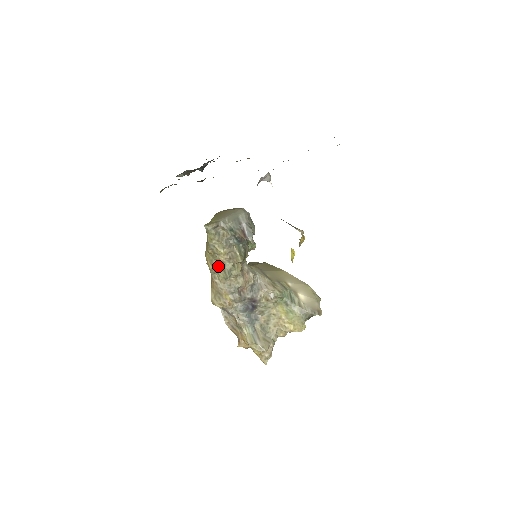
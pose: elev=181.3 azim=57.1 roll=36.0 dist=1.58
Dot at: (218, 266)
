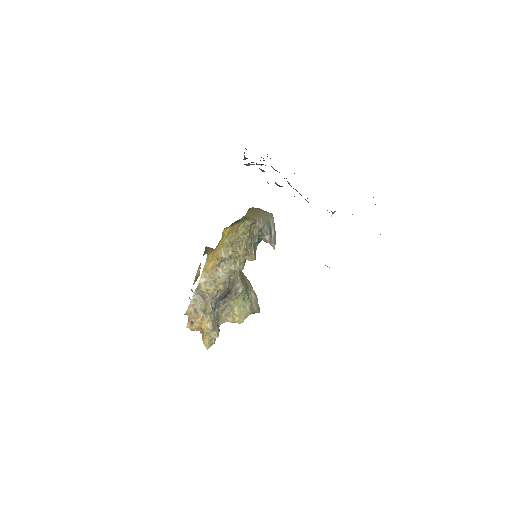
Dot at: (232, 257)
